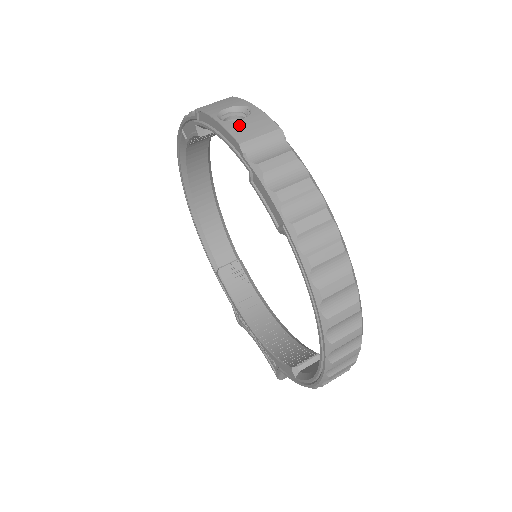
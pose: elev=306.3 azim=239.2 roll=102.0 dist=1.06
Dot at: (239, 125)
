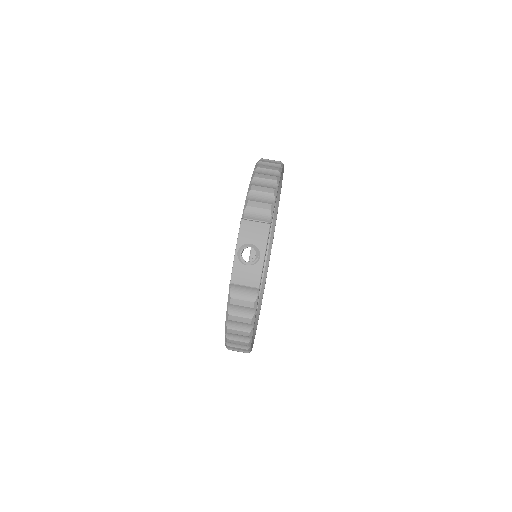
Dot at: (241, 269)
